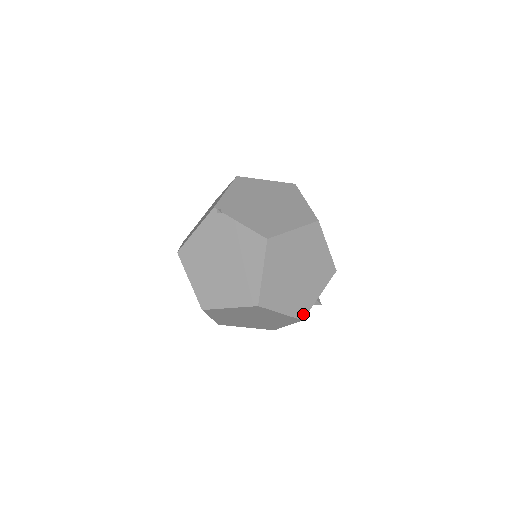
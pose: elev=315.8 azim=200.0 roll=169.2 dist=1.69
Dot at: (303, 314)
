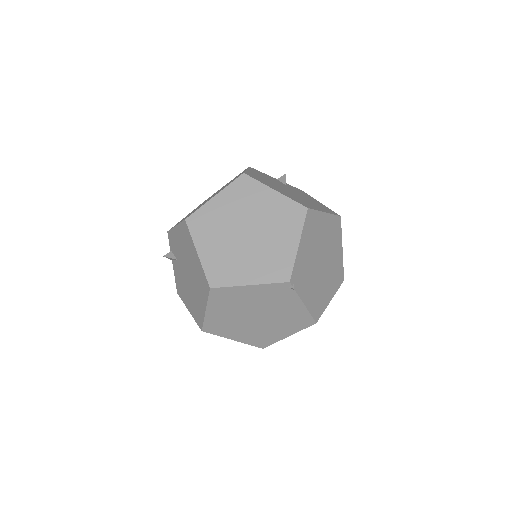
Dot at: occluded
